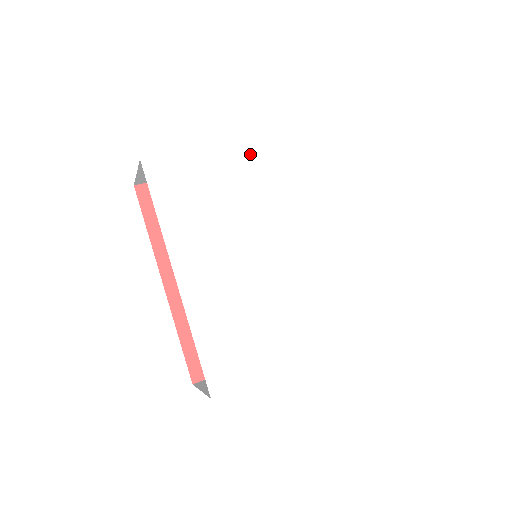
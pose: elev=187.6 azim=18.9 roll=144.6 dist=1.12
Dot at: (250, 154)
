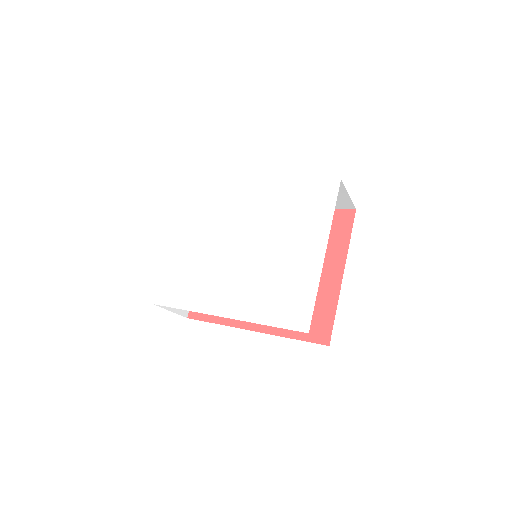
Dot at: (183, 233)
